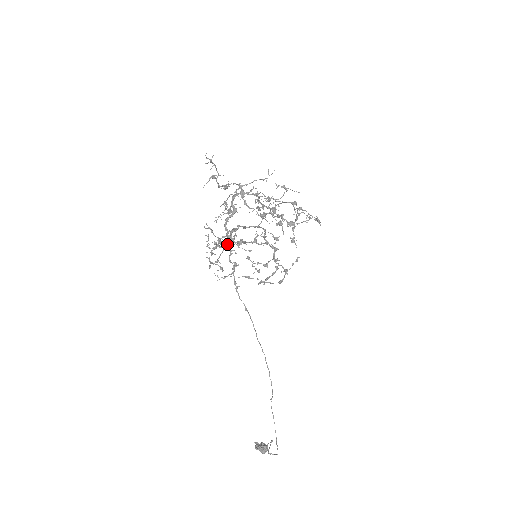
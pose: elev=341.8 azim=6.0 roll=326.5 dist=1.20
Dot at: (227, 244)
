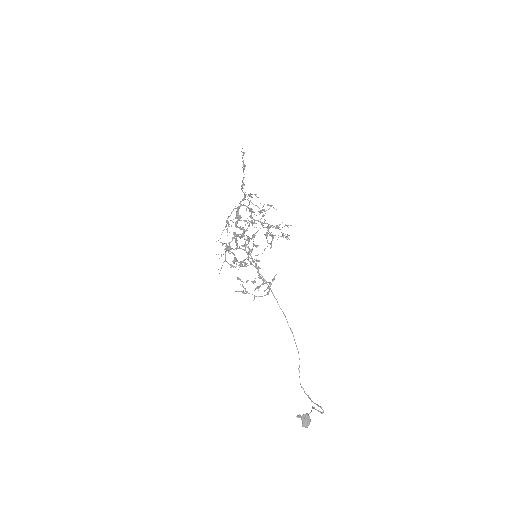
Dot at: (244, 231)
